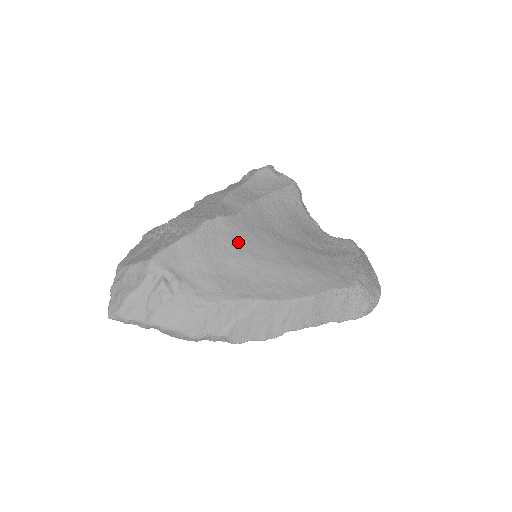
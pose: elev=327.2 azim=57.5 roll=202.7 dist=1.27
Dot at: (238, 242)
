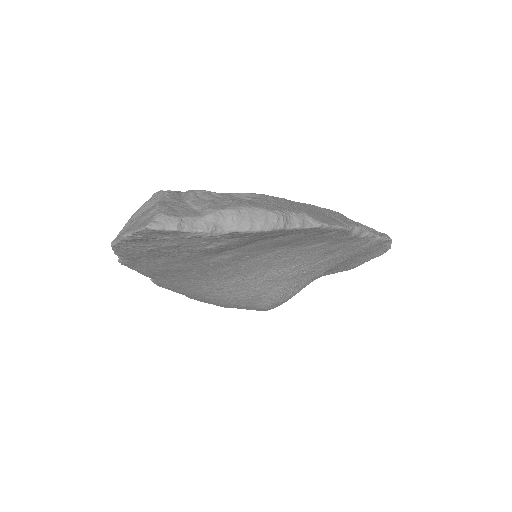
Dot at: occluded
